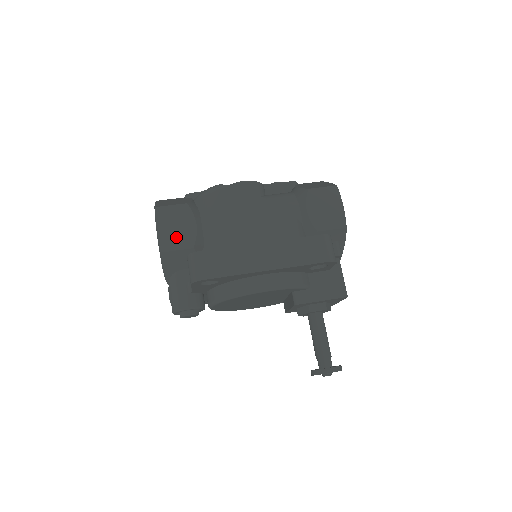
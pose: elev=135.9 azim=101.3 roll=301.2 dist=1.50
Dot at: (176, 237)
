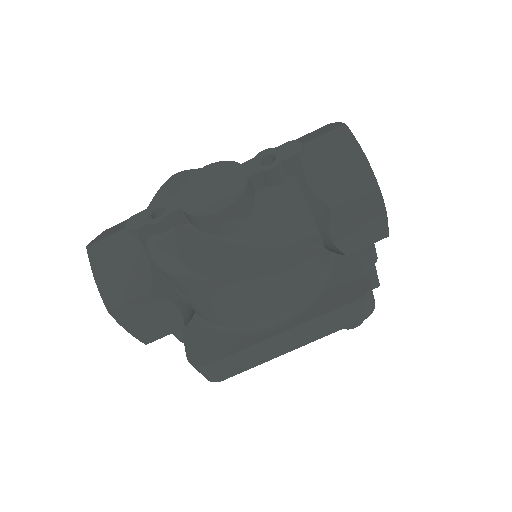
Dot at: (156, 327)
